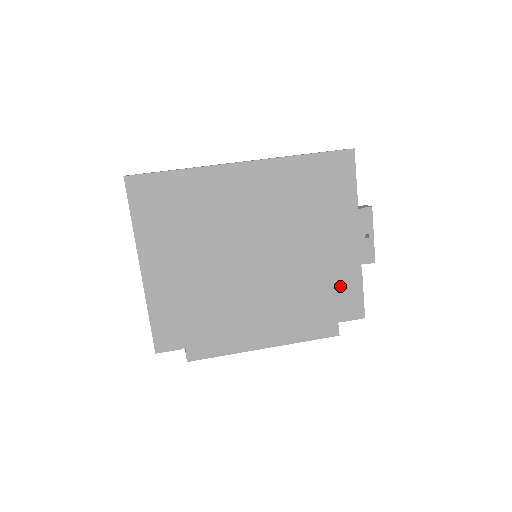
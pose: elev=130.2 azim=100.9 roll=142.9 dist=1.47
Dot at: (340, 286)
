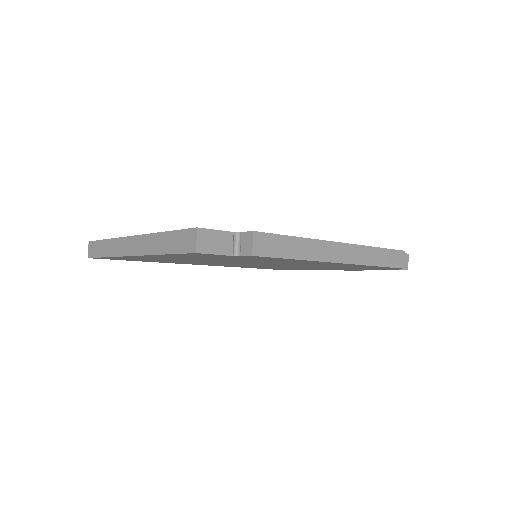
Dot at: occluded
